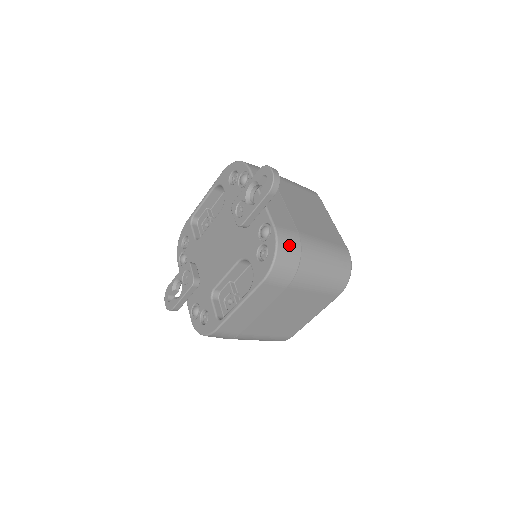
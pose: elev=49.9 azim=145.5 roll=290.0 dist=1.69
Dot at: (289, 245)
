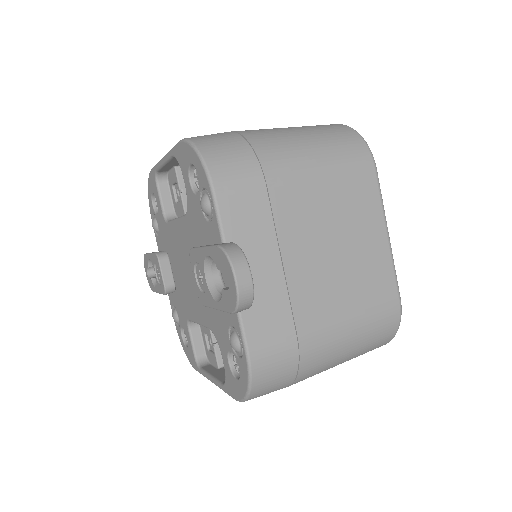
Dot at: (274, 372)
